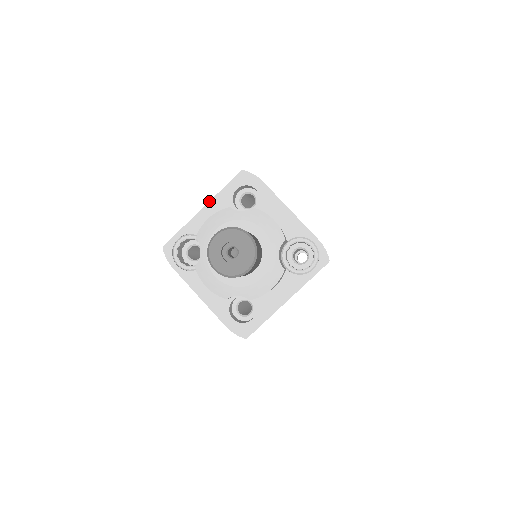
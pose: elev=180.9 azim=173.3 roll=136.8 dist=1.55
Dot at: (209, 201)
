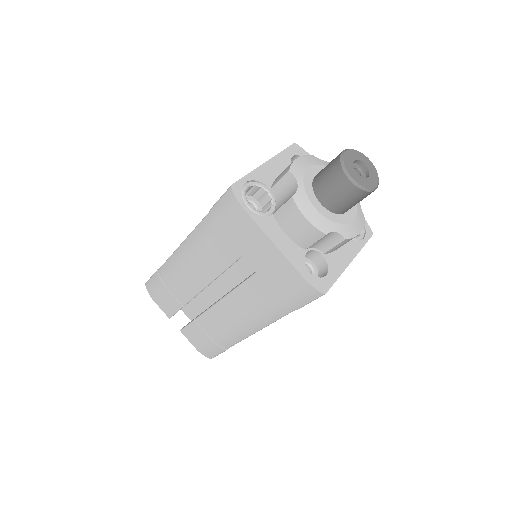
Dot at: (271, 158)
